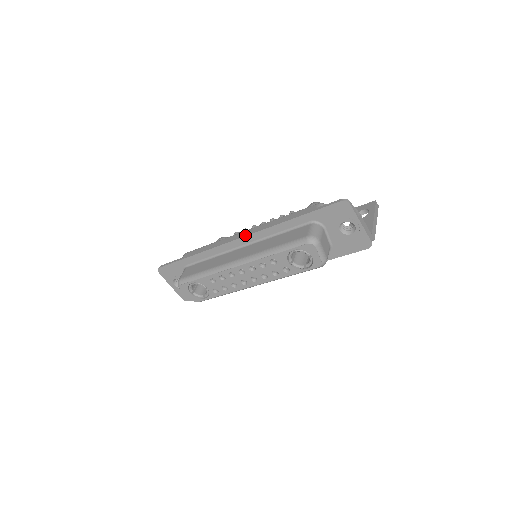
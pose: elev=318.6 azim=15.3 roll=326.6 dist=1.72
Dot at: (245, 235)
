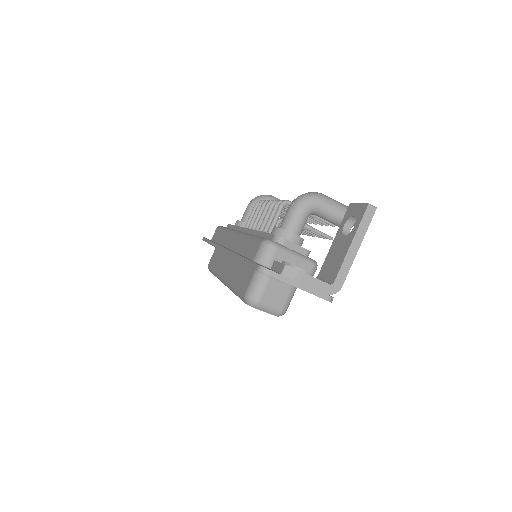
Dot at: (224, 250)
